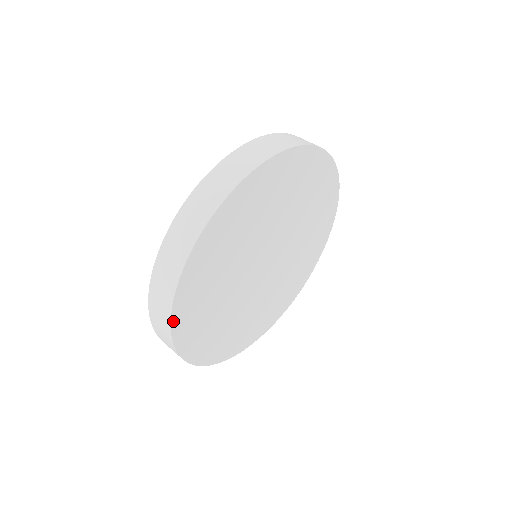
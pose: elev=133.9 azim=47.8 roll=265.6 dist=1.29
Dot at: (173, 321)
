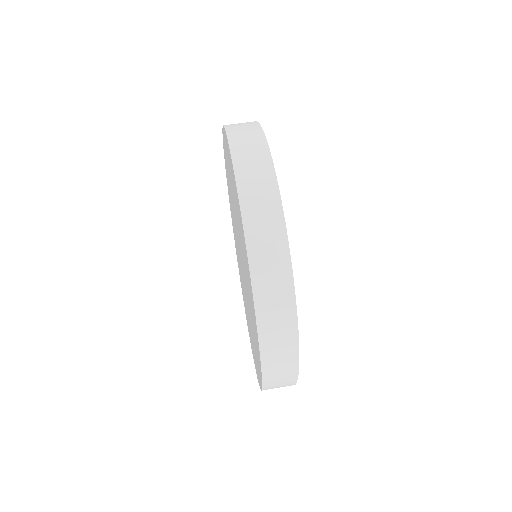
Dot at: (297, 369)
